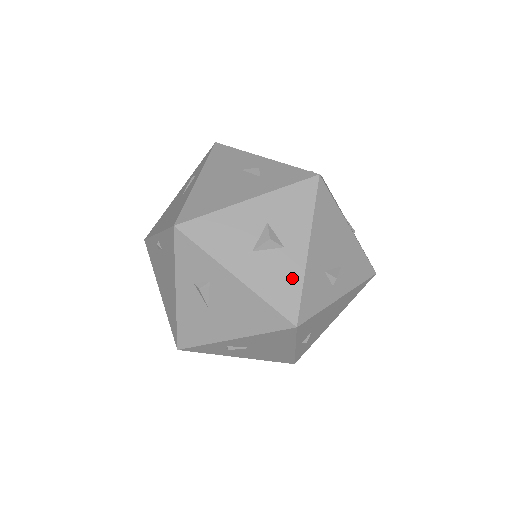
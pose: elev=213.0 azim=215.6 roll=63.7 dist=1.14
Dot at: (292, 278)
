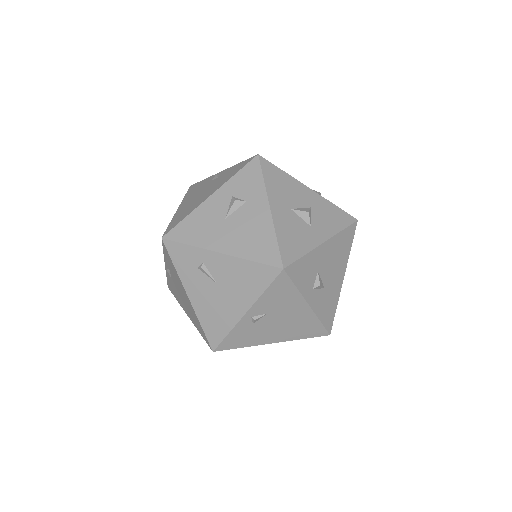
Dot at: (303, 244)
